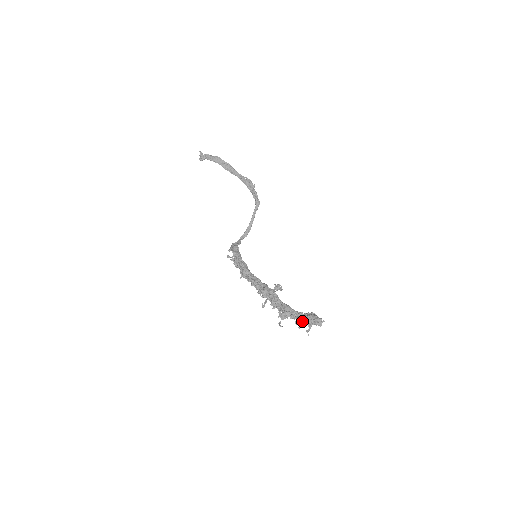
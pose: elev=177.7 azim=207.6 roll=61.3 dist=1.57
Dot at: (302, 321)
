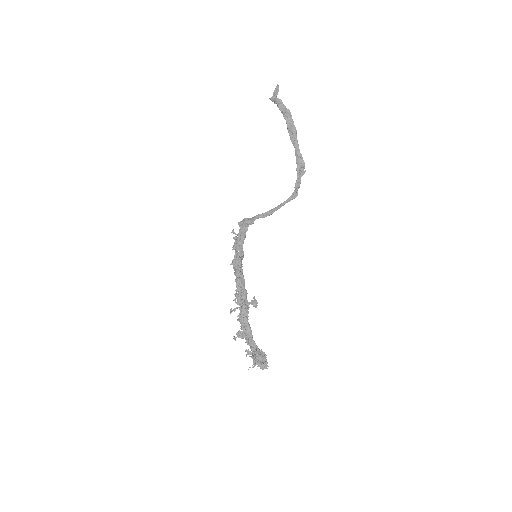
Dot at: (252, 353)
